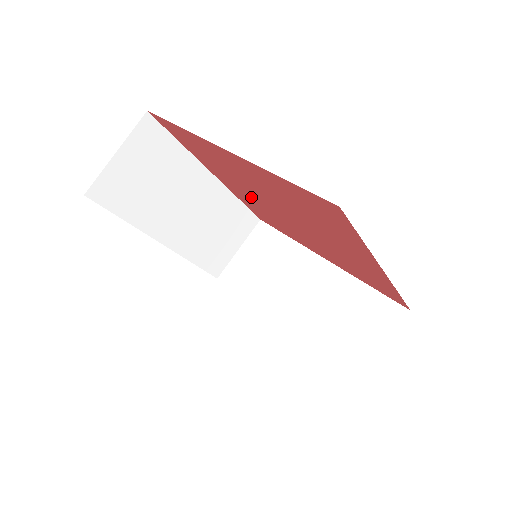
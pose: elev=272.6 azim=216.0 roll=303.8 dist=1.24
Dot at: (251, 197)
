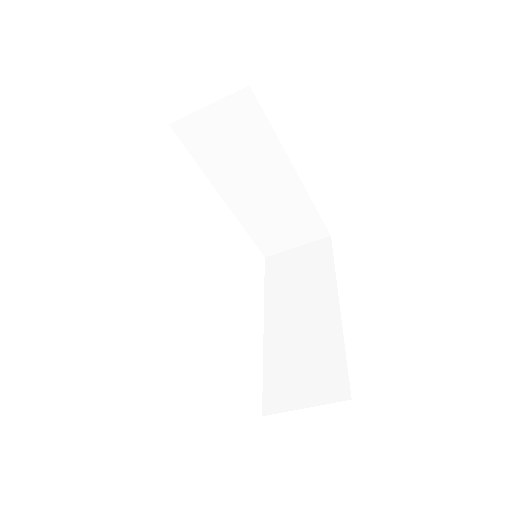
Dot at: occluded
